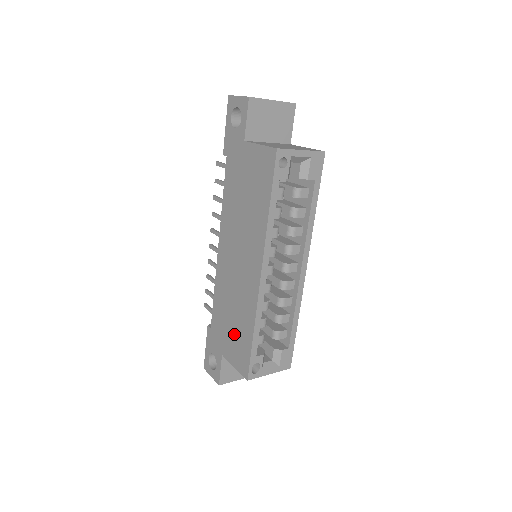
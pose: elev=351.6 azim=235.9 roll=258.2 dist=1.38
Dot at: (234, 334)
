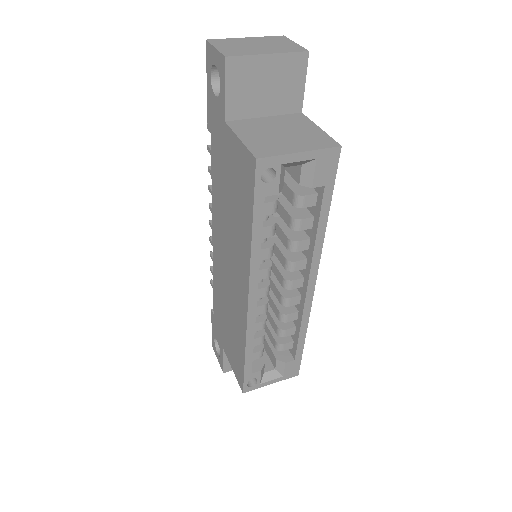
Dot at: (230, 340)
